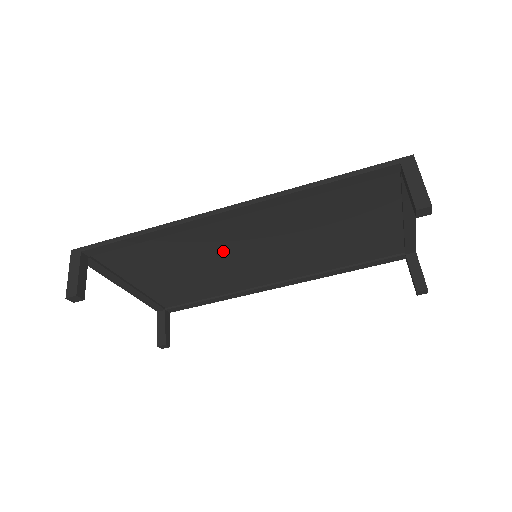
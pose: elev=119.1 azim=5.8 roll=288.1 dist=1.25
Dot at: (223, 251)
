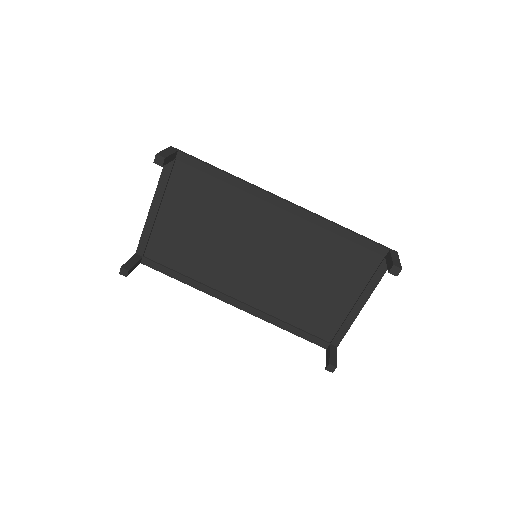
Dot at: (243, 233)
